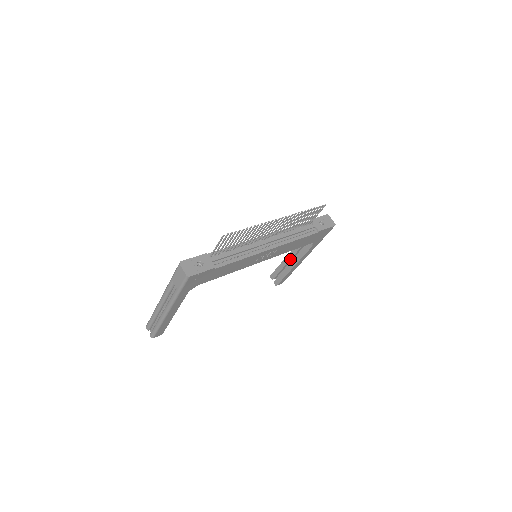
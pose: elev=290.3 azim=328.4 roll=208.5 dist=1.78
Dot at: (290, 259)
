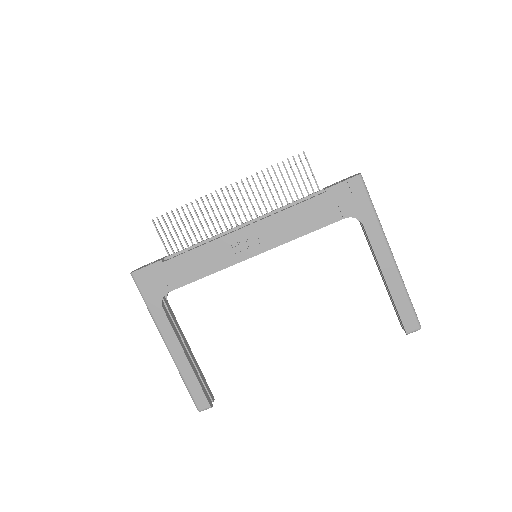
Dot at: (381, 273)
